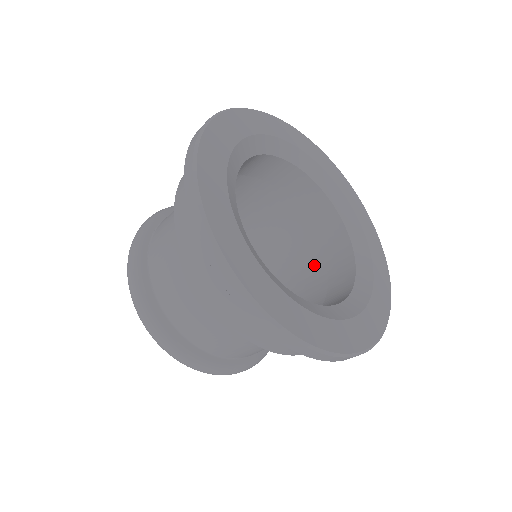
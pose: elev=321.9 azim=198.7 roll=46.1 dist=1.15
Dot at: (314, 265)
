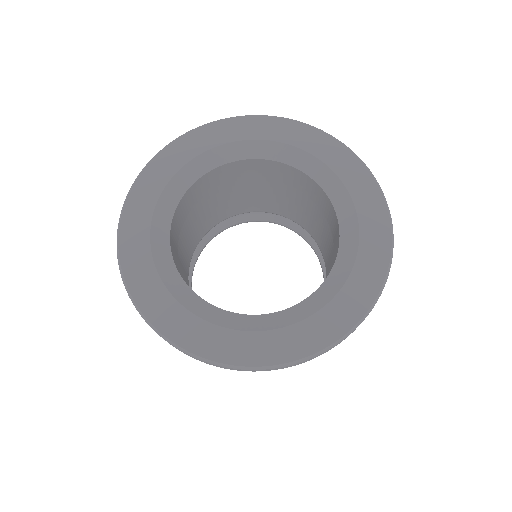
Dot at: occluded
